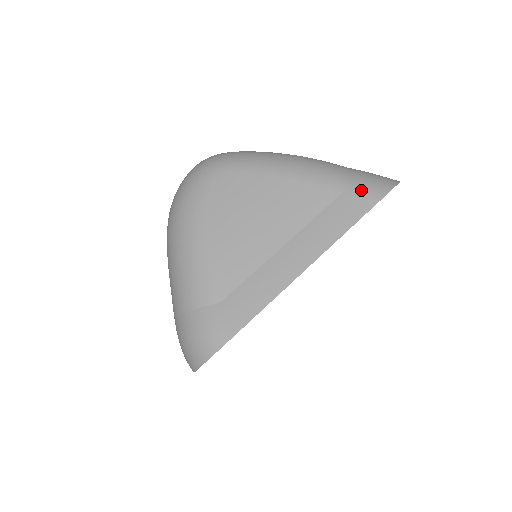
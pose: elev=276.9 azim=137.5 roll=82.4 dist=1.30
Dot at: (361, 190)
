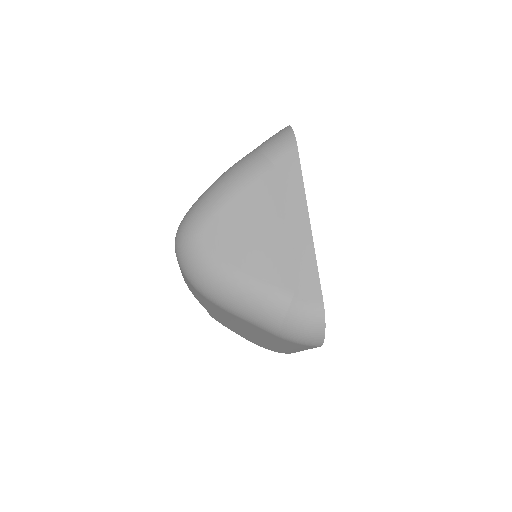
Dot at: (281, 153)
